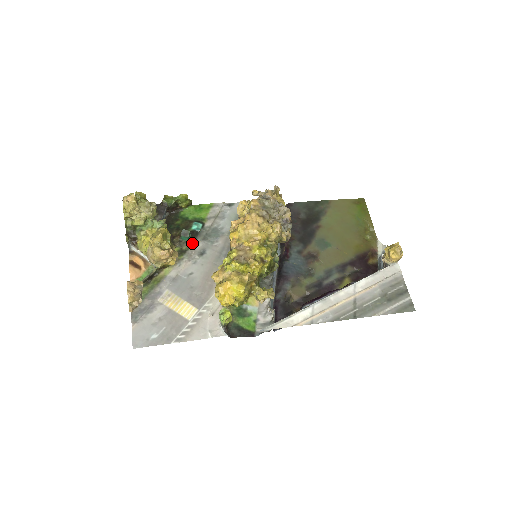
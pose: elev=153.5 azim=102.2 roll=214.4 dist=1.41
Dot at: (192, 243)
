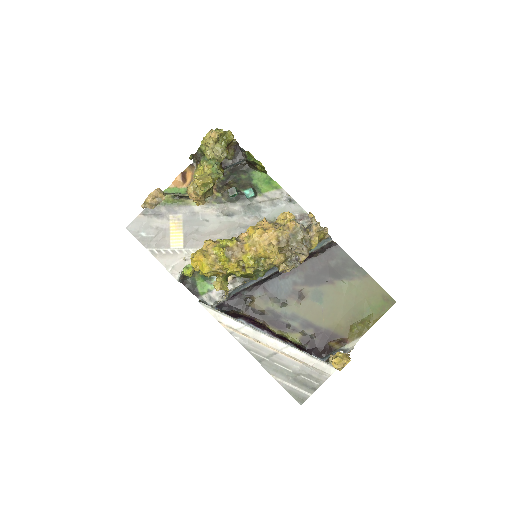
Dot at: (232, 201)
